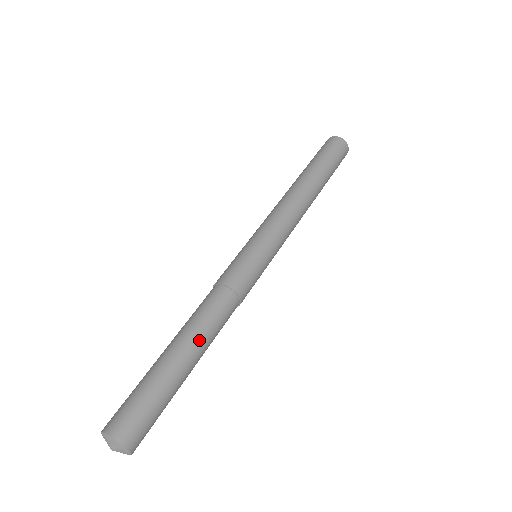
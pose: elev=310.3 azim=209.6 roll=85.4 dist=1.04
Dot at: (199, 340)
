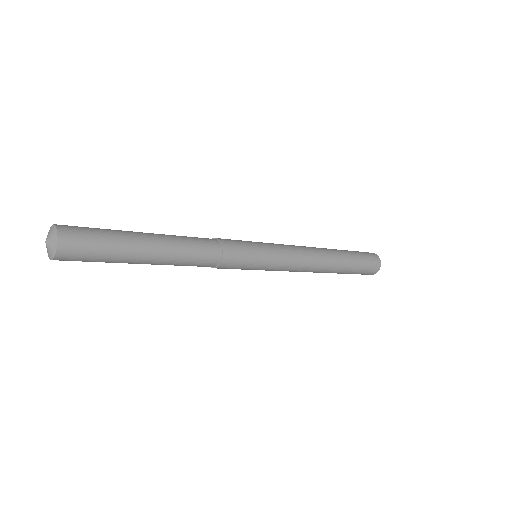
Dot at: (166, 235)
